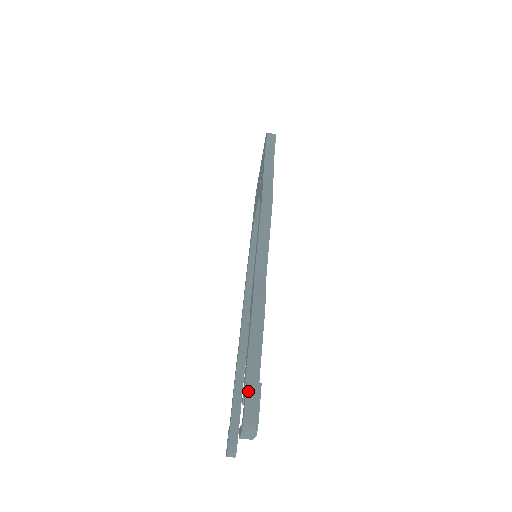
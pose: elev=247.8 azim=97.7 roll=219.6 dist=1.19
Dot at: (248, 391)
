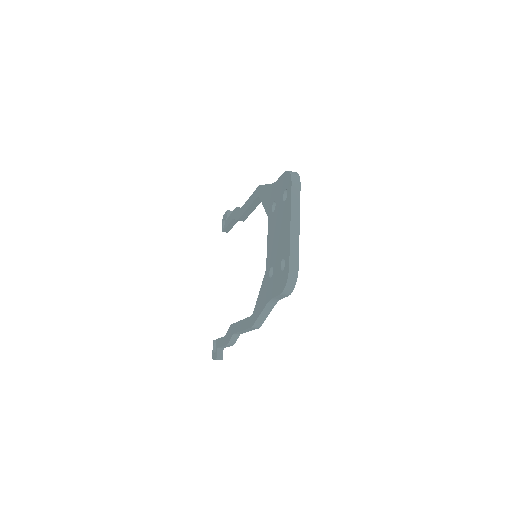
Dot at: occluded
